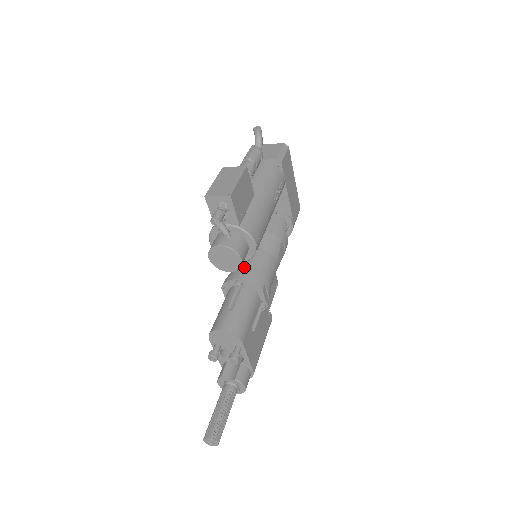
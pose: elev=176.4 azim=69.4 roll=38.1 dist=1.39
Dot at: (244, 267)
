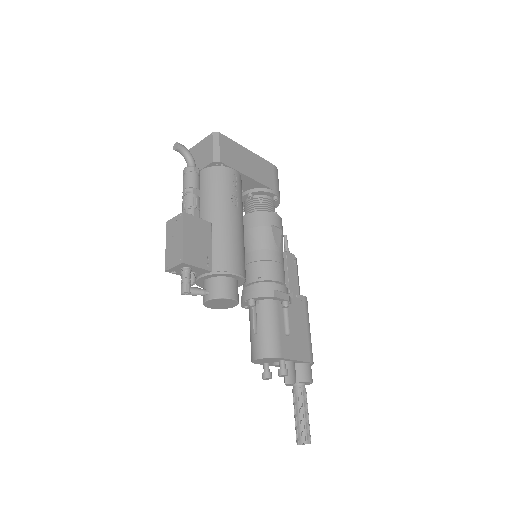
Dot at: (248, 281)
